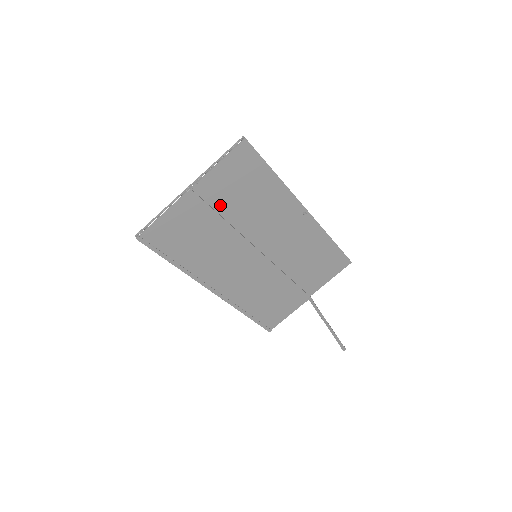
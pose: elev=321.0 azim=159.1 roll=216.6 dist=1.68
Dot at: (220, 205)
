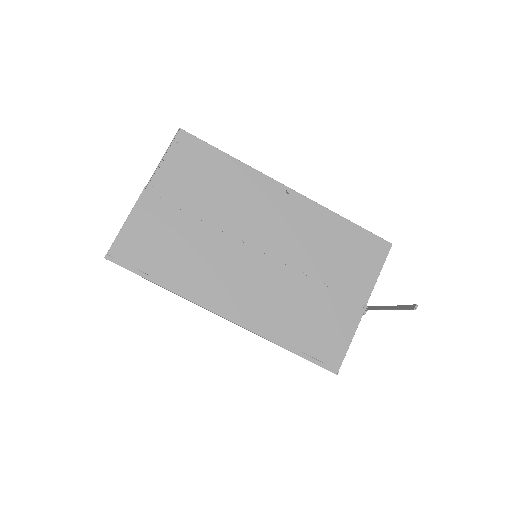
Dot at: (185, 202)
